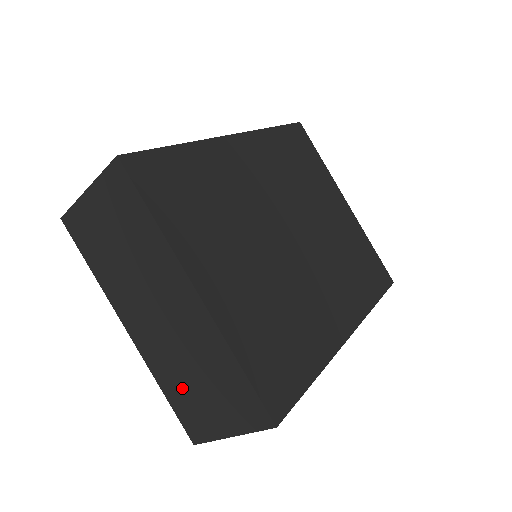
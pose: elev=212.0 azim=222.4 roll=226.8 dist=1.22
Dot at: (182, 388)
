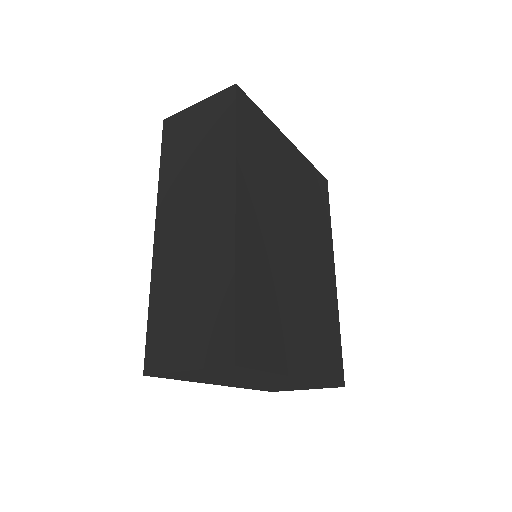
Dot at: occluded
